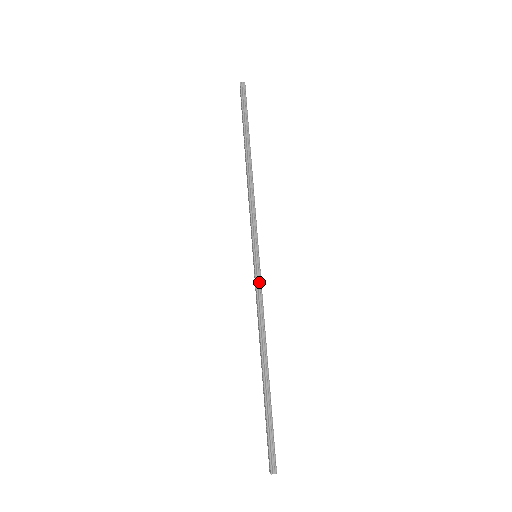
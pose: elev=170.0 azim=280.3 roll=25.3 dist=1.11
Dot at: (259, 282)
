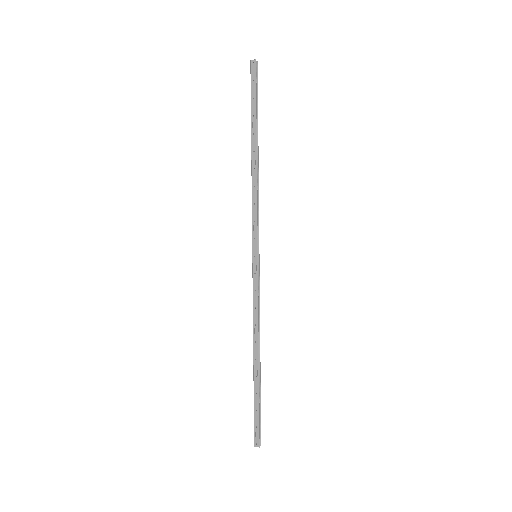
Dot at: (259, 282)
